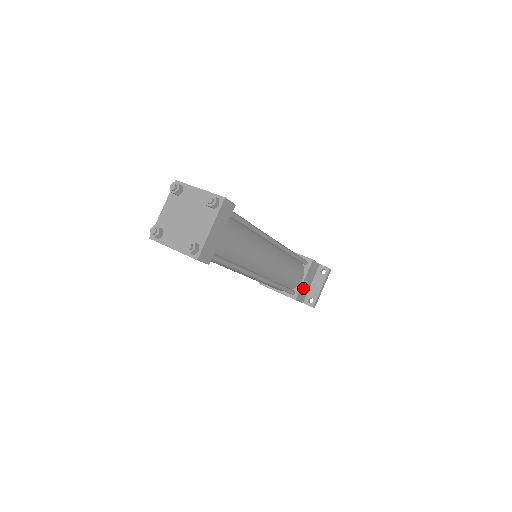
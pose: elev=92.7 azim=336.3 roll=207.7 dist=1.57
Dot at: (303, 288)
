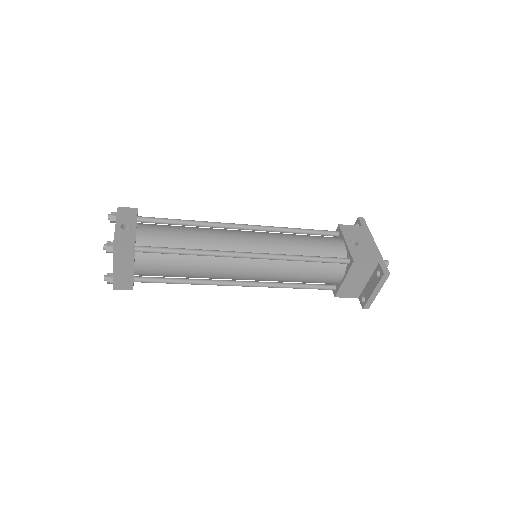
Dot at: (348, 286)
